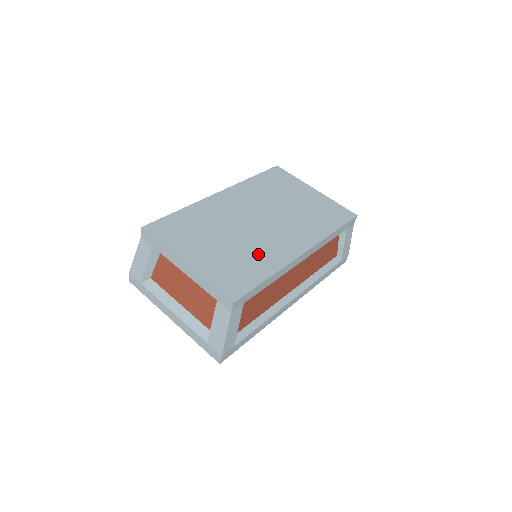
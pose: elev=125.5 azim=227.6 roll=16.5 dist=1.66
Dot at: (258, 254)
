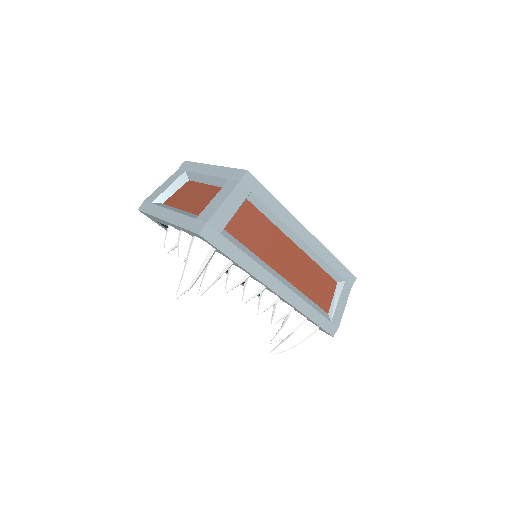
Dot at: occluded
